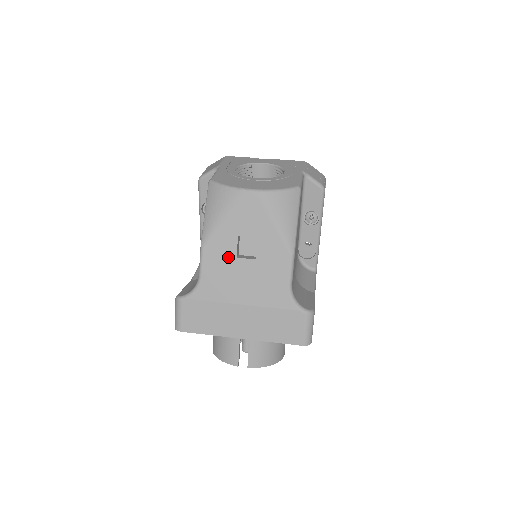
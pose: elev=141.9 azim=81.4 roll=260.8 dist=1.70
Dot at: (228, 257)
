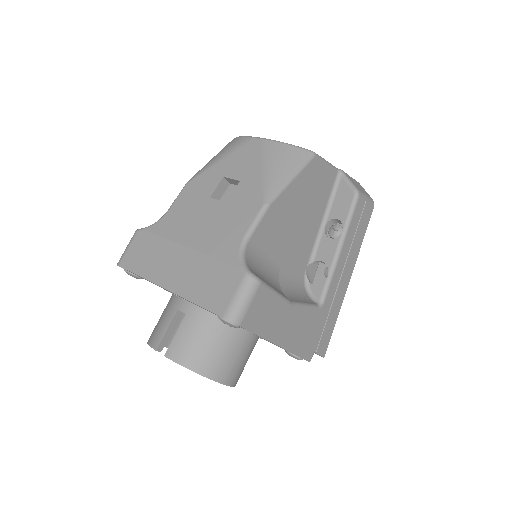
Dot at: (203, 196)
